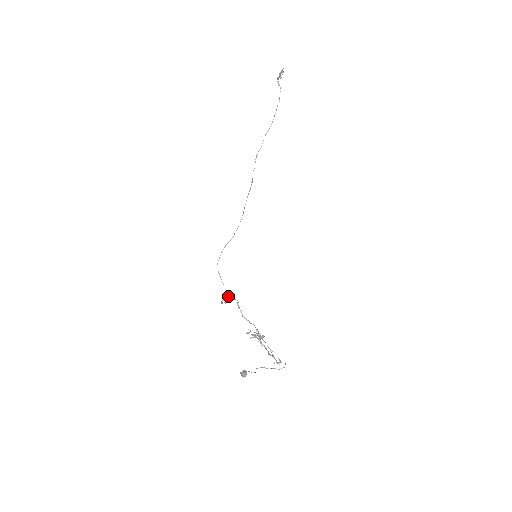
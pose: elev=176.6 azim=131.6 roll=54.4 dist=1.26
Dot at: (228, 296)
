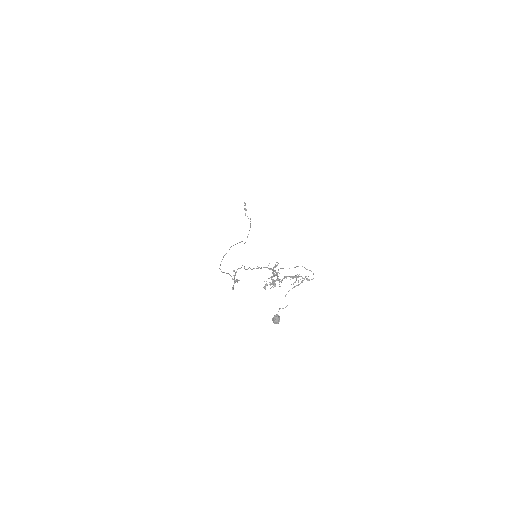
Dot at: (235, 274)
